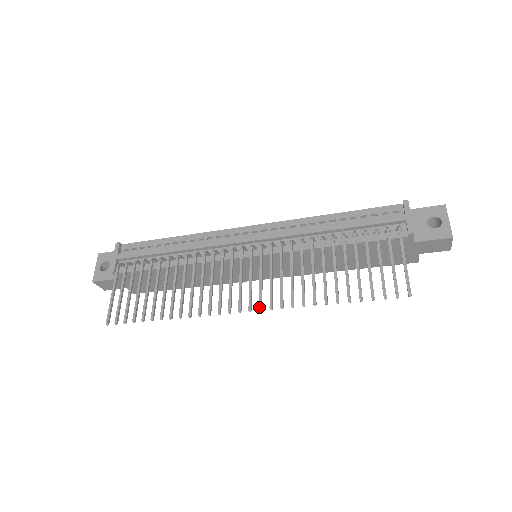
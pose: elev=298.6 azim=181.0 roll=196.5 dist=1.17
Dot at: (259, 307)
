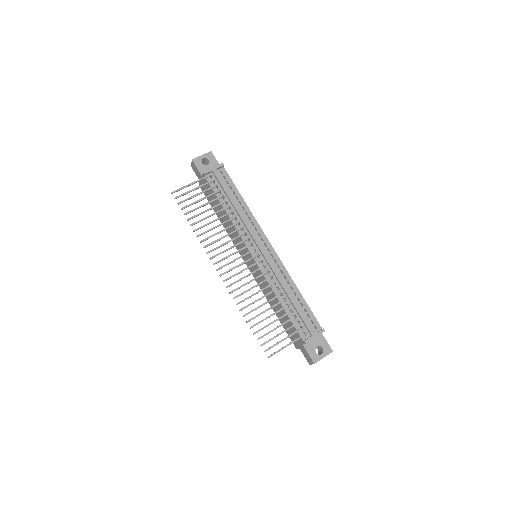
Dot at: (224, 280)
